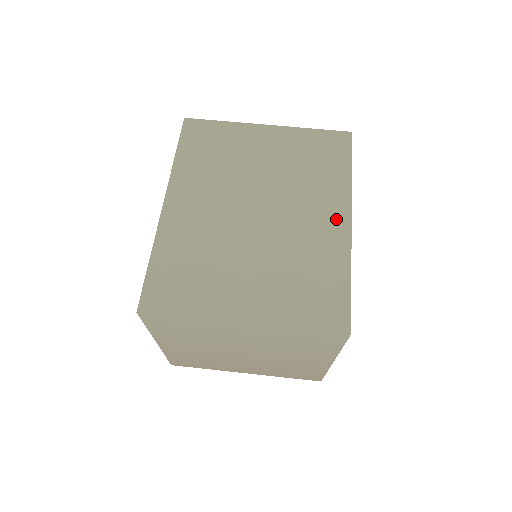
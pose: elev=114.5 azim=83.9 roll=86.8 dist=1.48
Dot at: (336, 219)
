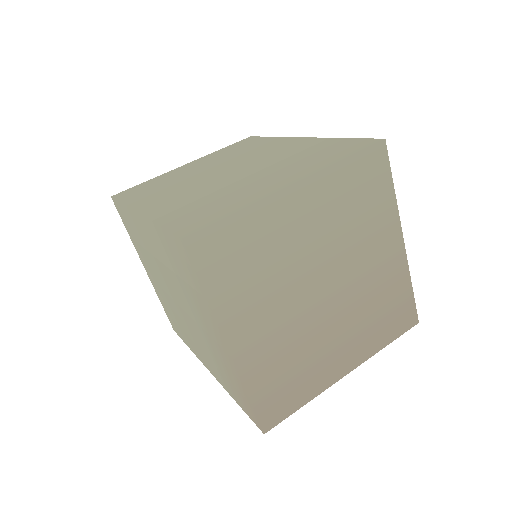
Dot at: (292, 142)
